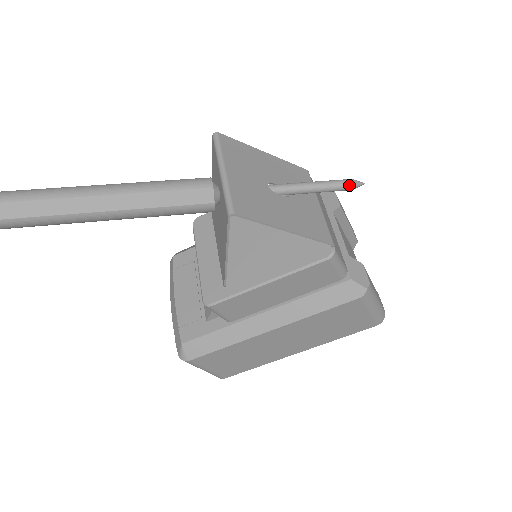
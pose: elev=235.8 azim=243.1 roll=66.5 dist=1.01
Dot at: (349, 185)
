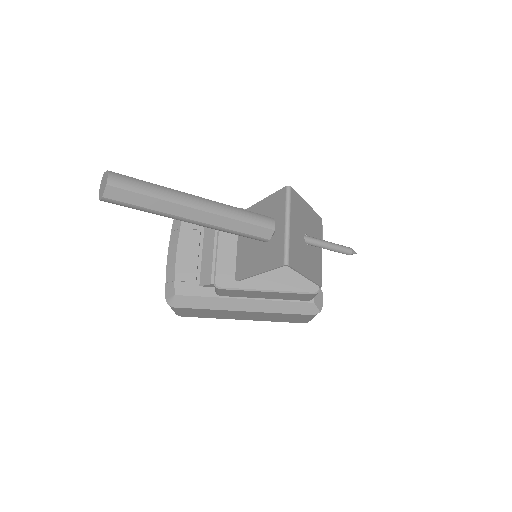
Dot at: (348, 253)
